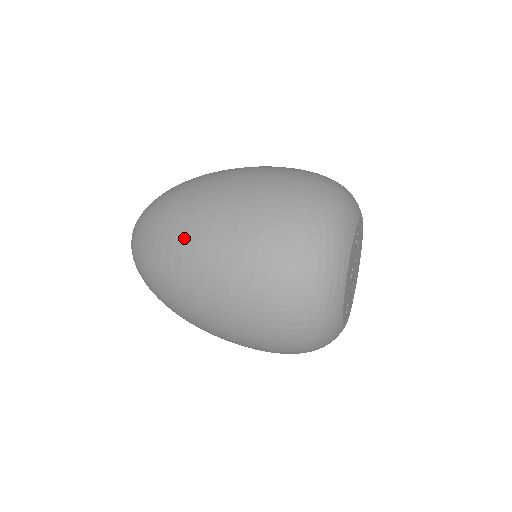
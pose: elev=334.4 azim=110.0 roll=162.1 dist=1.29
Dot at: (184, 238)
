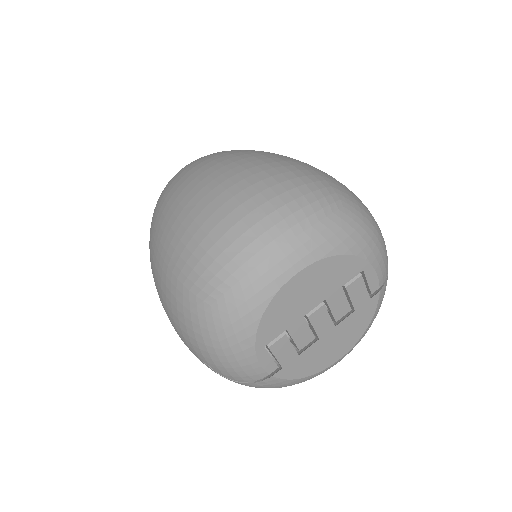
Dot at: (214, 156)
